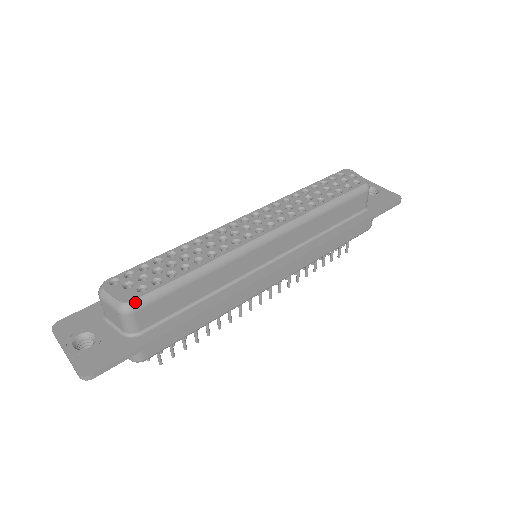
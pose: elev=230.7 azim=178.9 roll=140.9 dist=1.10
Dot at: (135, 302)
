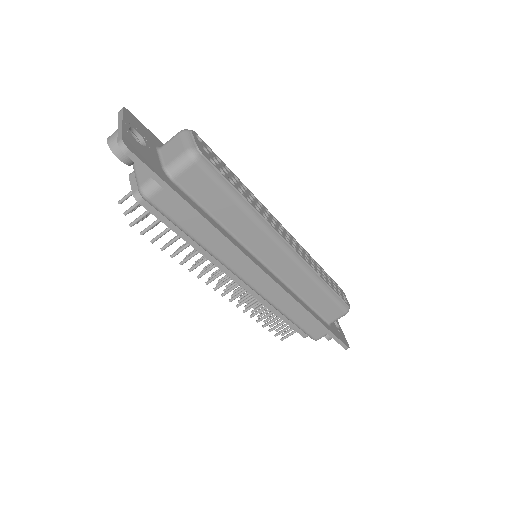
Dot at: (203, 159)
